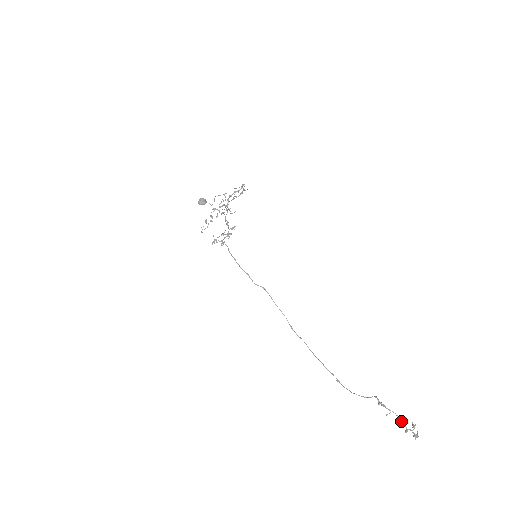
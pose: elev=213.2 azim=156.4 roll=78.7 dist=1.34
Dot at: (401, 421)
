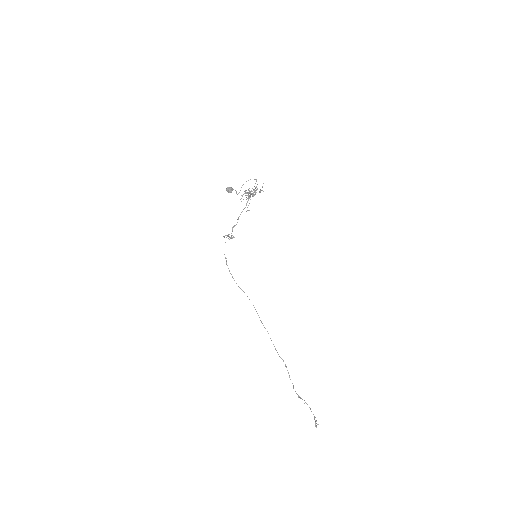
Dot at: occluded
